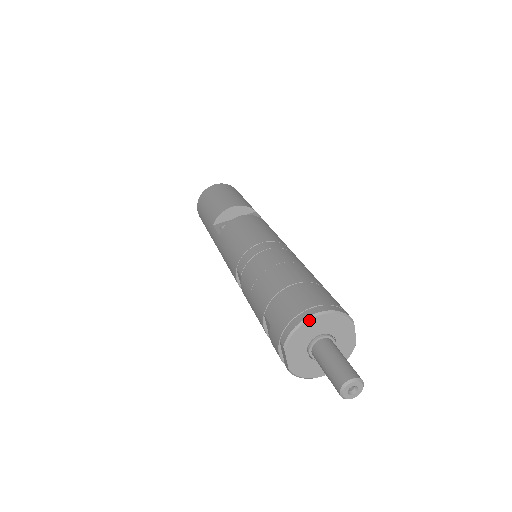
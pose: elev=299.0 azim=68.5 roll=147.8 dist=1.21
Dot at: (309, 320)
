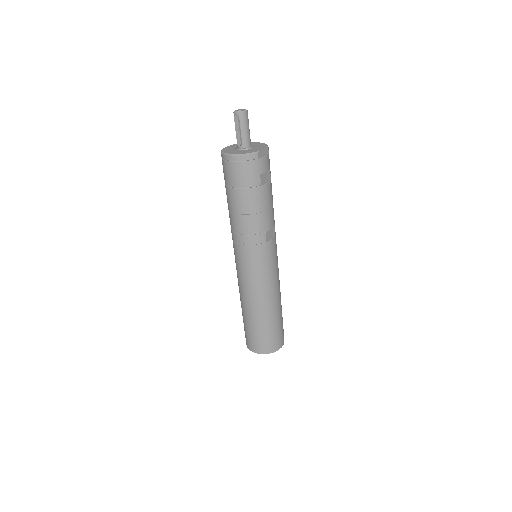
Dot at: (252, 142)
